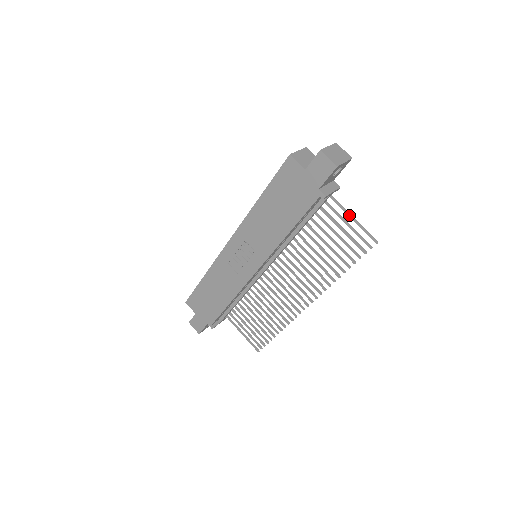
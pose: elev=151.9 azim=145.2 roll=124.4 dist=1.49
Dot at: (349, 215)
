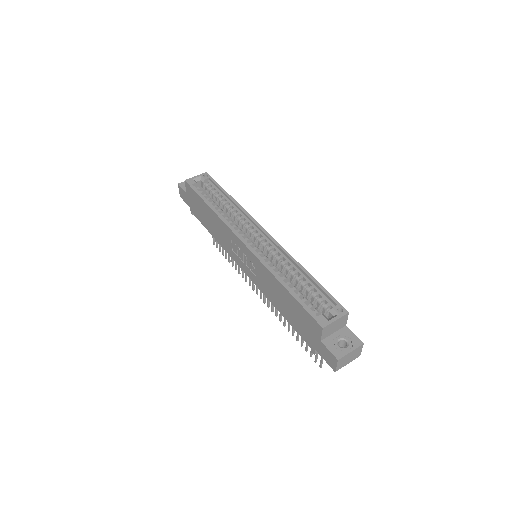
Dot at: occluded
